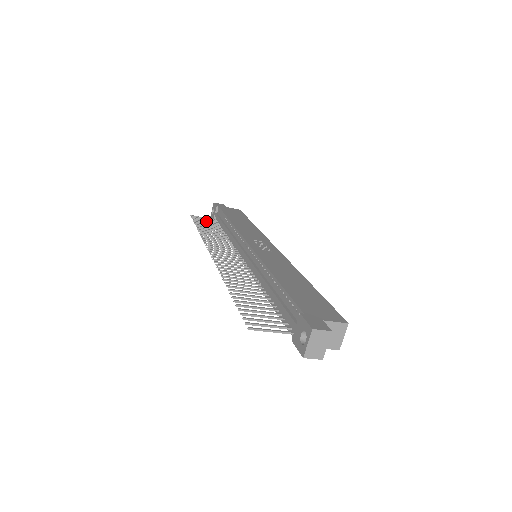
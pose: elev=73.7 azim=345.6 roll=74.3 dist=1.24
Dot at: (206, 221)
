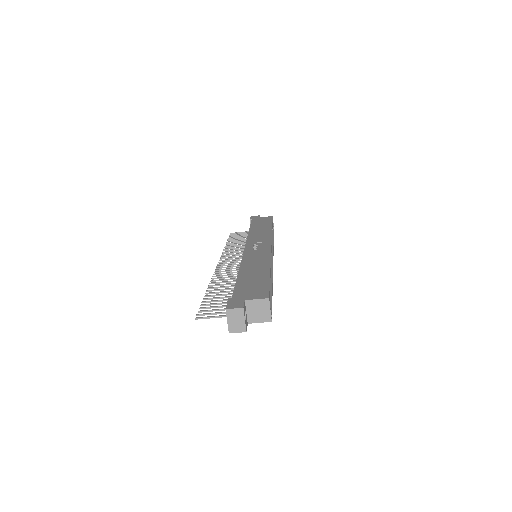
Dot at: occluded
